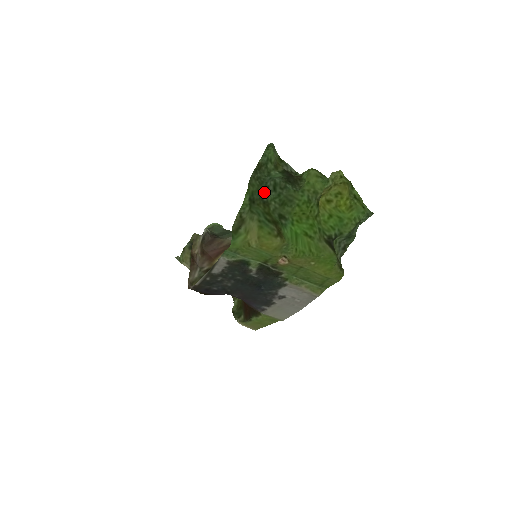
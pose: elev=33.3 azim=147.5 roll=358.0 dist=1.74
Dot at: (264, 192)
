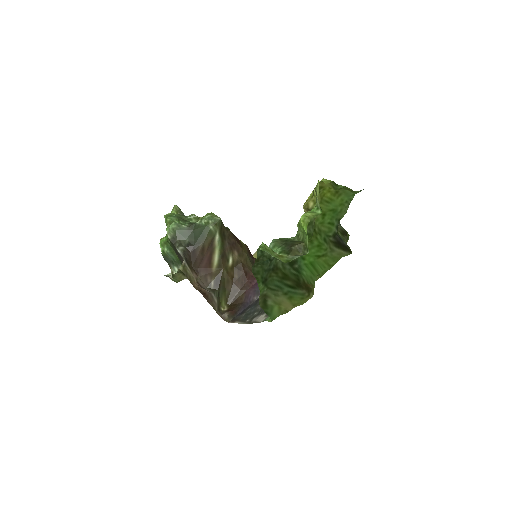
Dot at: (269, 265)
